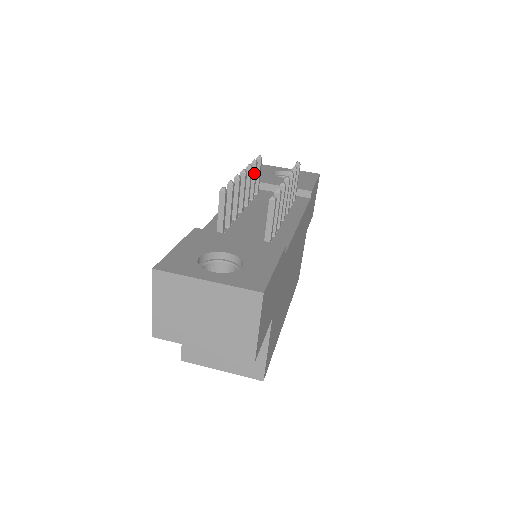
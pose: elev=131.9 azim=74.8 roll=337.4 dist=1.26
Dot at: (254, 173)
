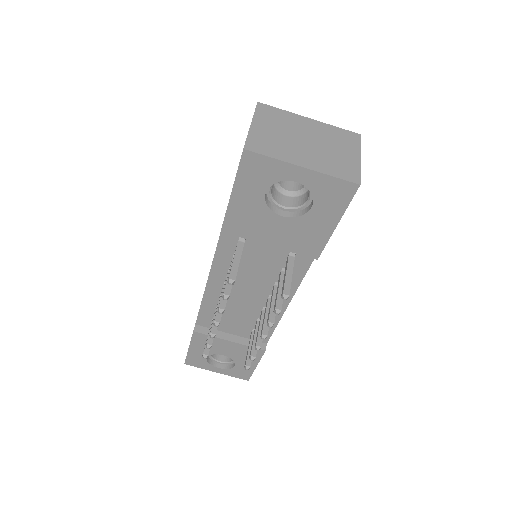
Dot at: (229, 288)
